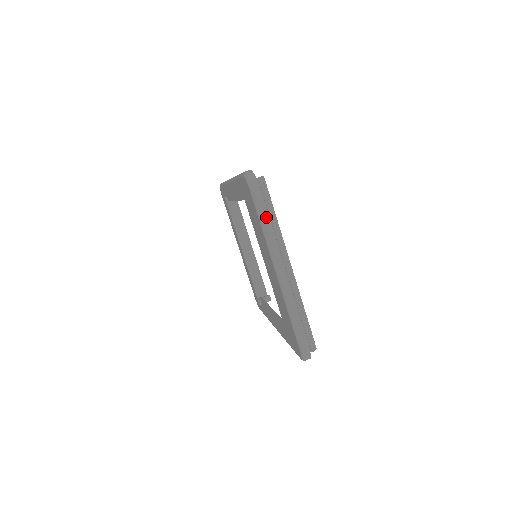
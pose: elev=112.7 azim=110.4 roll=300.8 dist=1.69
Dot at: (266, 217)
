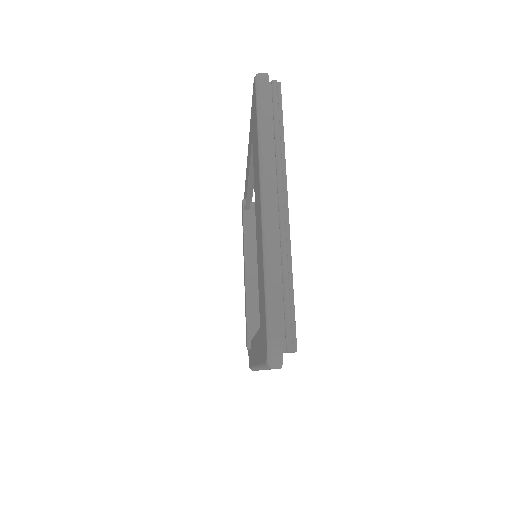
Dot at: (268, 122)
